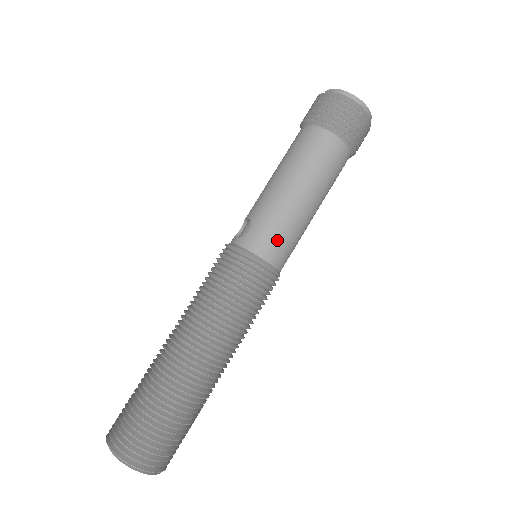
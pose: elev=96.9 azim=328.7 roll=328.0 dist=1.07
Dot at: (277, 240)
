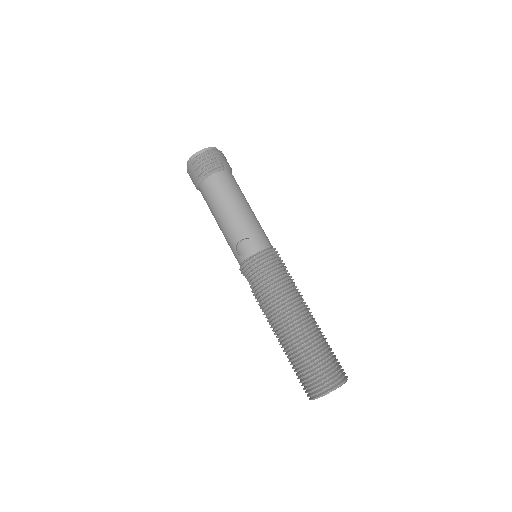
Dot at: (265, 235)
